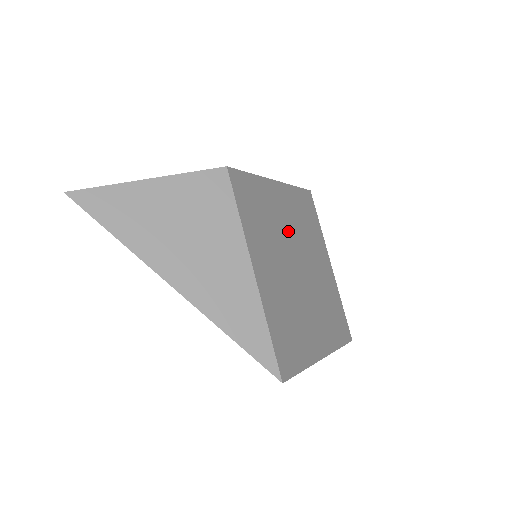
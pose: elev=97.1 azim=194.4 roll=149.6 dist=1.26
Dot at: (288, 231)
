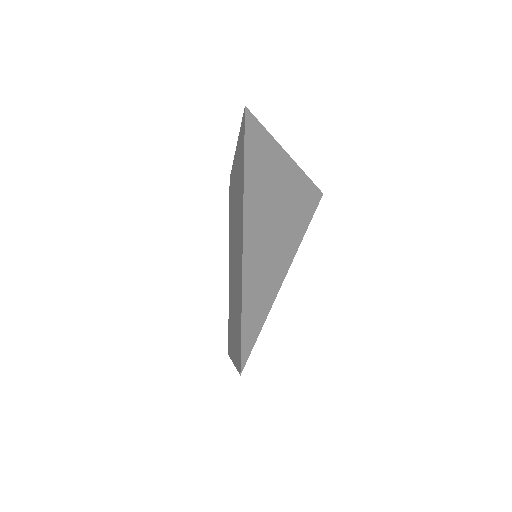
Dot at: occluded
